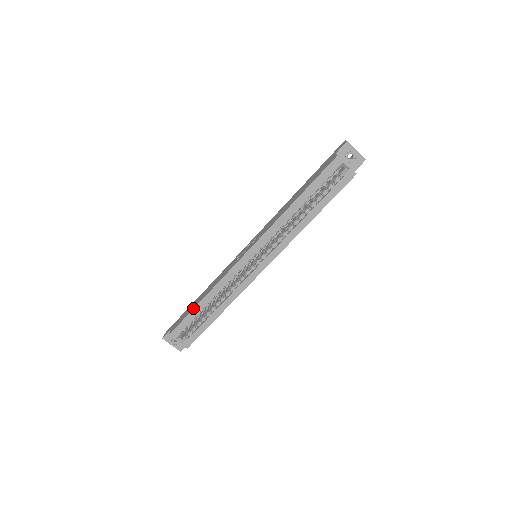
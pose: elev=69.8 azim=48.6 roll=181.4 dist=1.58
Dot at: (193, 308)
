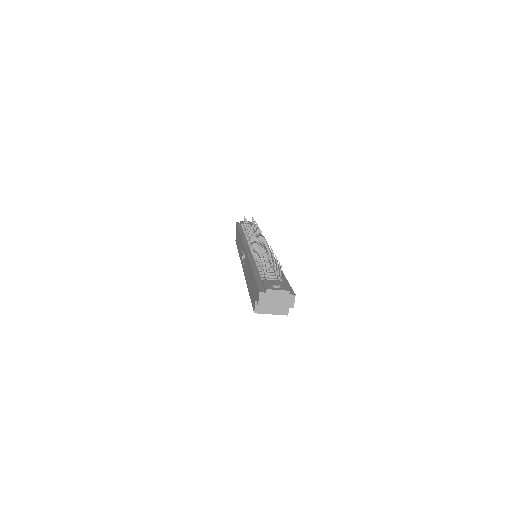
Dot at: (237, 247)
